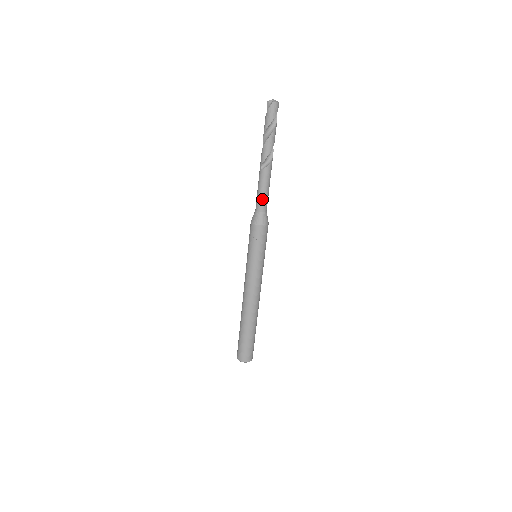
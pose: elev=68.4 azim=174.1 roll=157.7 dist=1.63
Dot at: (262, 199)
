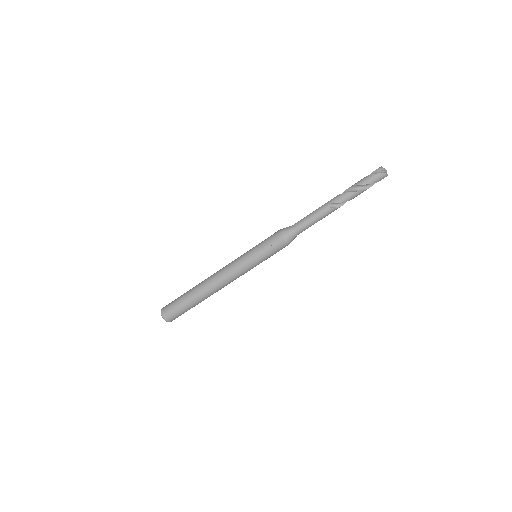
Dot at: (306, 225)
